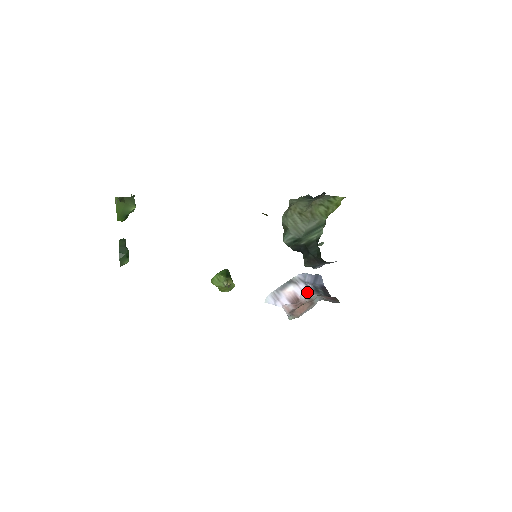
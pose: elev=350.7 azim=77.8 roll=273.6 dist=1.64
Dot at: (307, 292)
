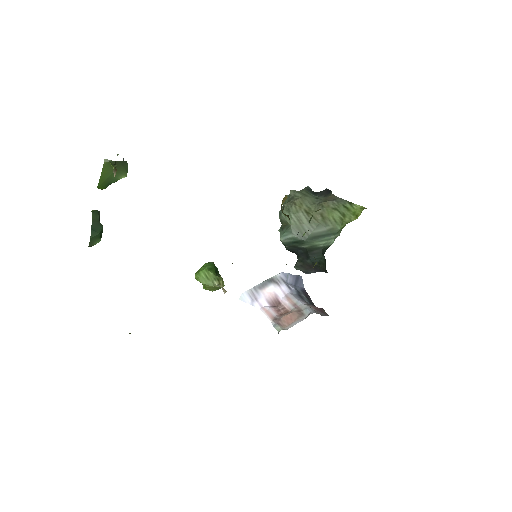
Dot at: (291, 297)
